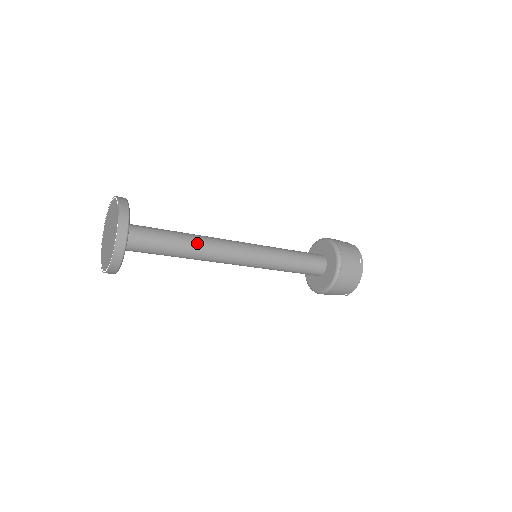
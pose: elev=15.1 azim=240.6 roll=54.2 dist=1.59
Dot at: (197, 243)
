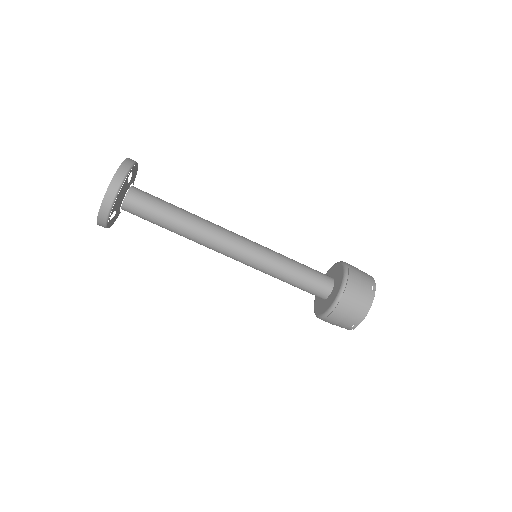
Dot at: (194, 220)
